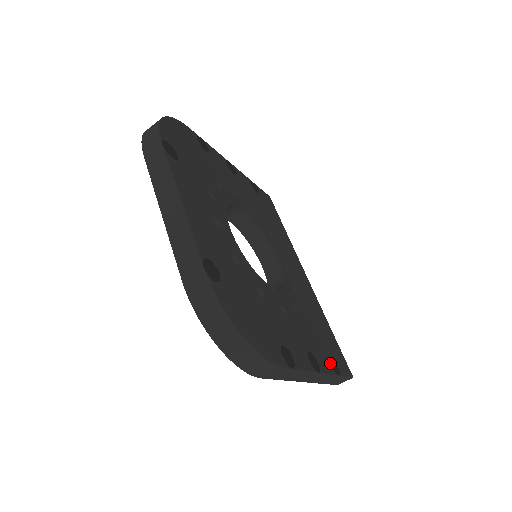
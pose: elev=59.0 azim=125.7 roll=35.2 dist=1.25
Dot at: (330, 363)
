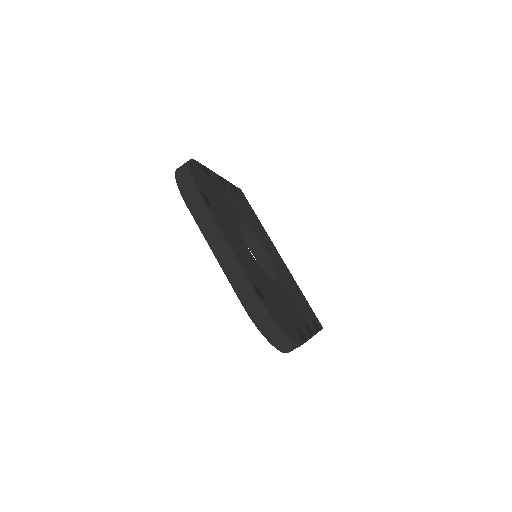
Dot at: (313, 325)
